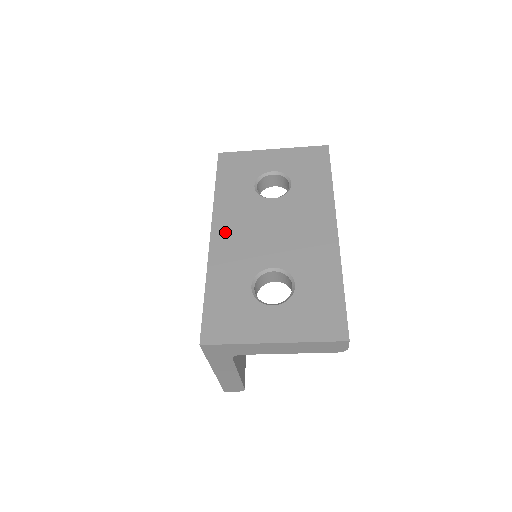
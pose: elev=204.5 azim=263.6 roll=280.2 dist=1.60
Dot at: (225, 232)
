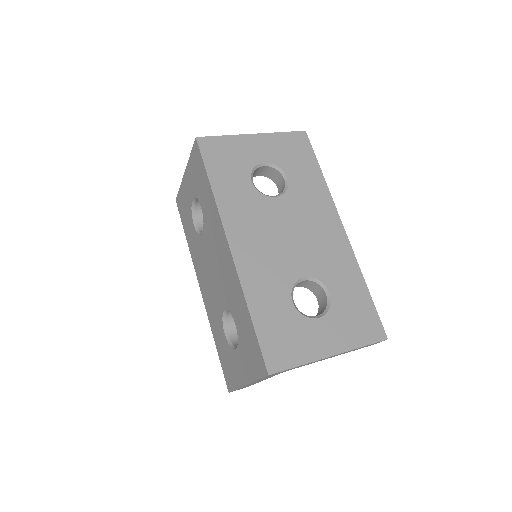
Dot at: (244, 241)
